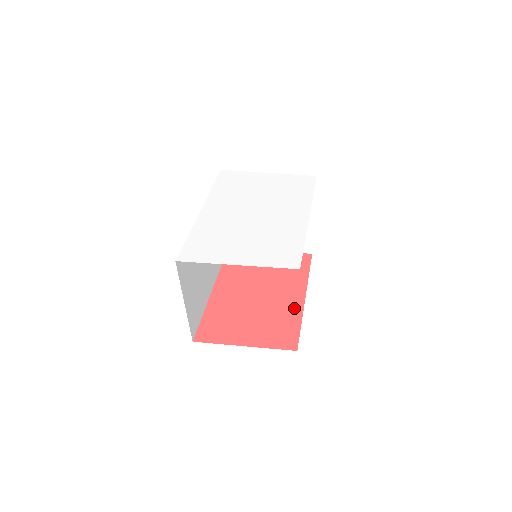
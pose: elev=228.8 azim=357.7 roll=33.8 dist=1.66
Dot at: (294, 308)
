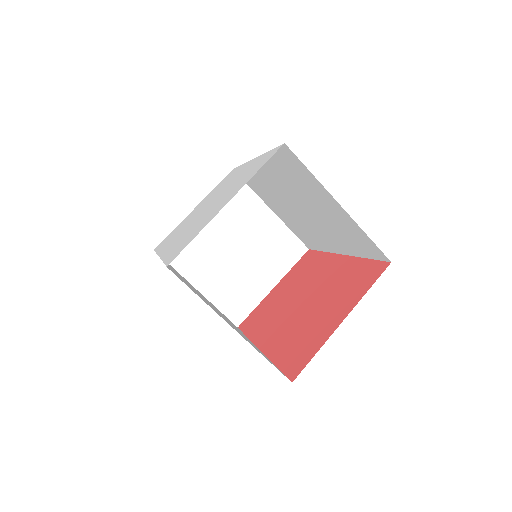
Dot at: (344, 265)
